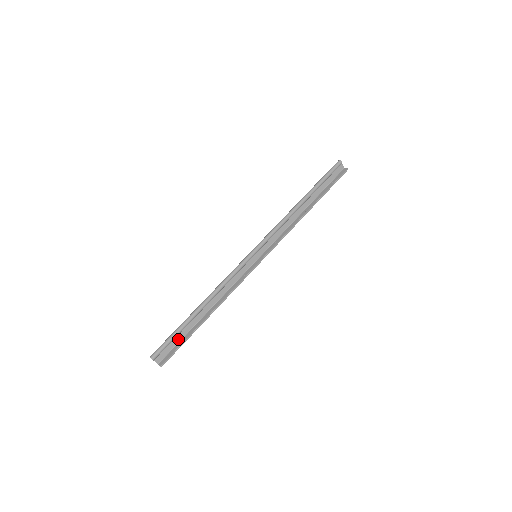
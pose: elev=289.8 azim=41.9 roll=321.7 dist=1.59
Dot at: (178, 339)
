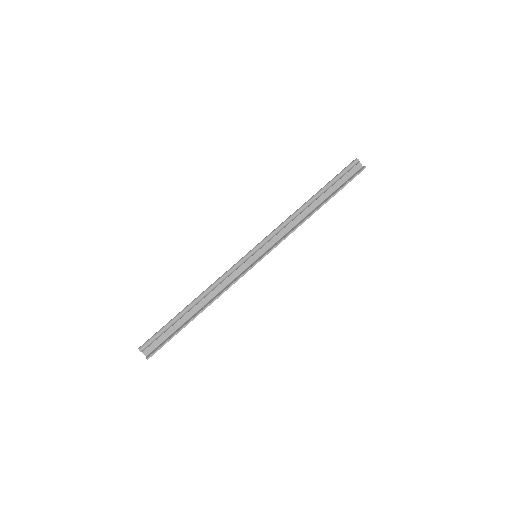
Dot at: (168, 334)
